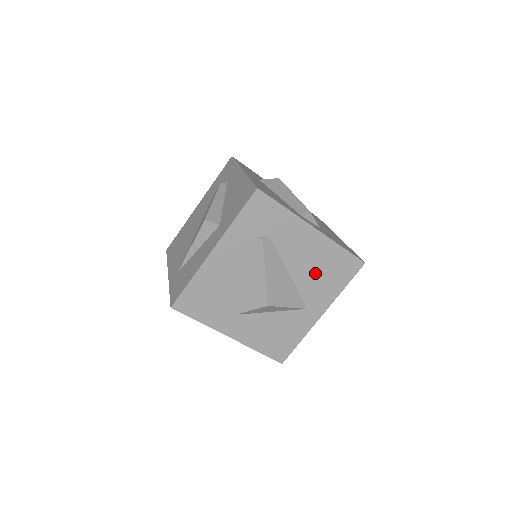
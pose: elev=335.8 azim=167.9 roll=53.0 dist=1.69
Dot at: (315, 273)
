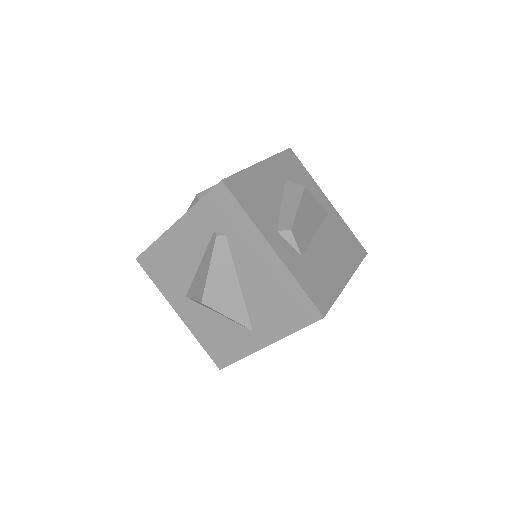
Dot at: (266, 298)
